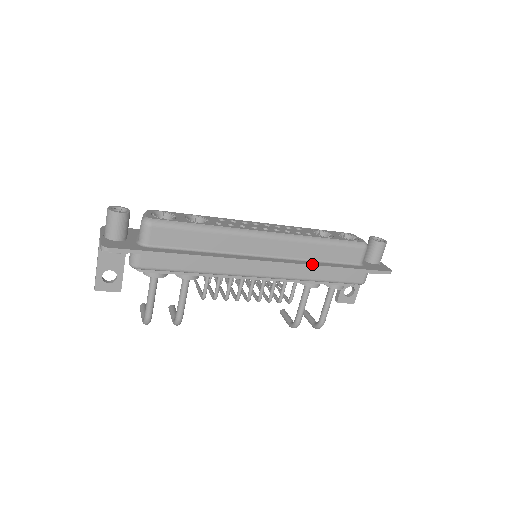
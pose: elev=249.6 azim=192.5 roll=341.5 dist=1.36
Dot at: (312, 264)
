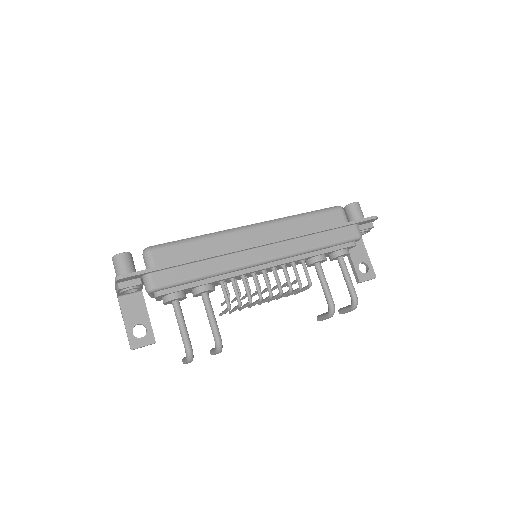
Dot at: (303, 233)
